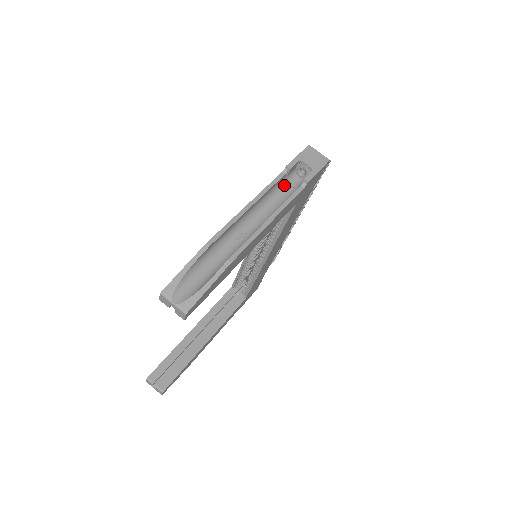
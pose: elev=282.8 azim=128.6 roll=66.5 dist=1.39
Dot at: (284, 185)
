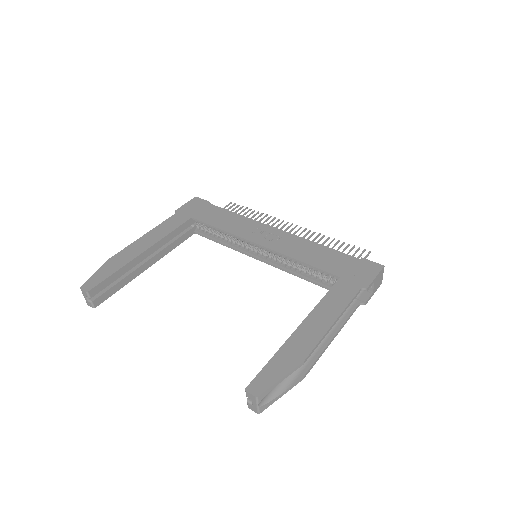
Dot at: occluded
